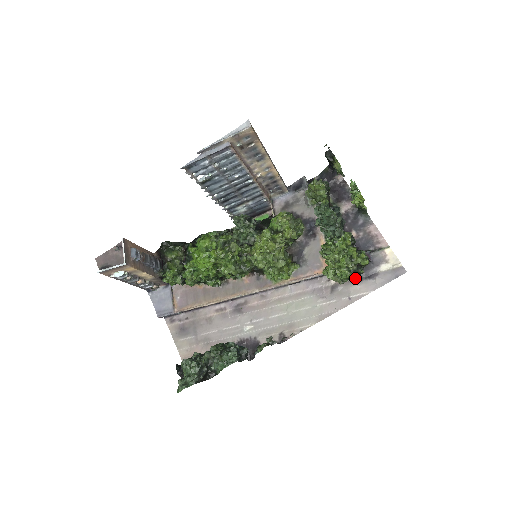
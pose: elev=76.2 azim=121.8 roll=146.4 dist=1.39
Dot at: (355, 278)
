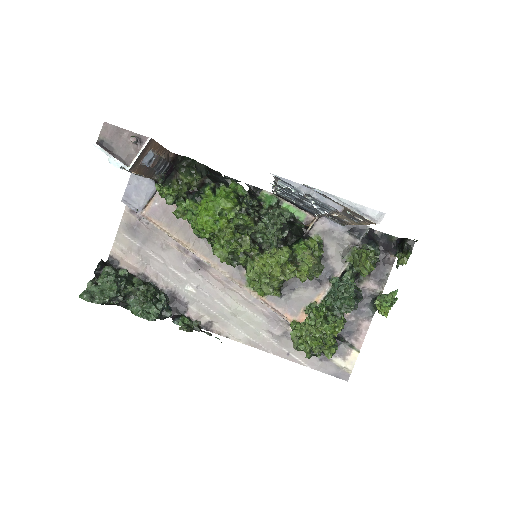
Dot at: (308, 358)
